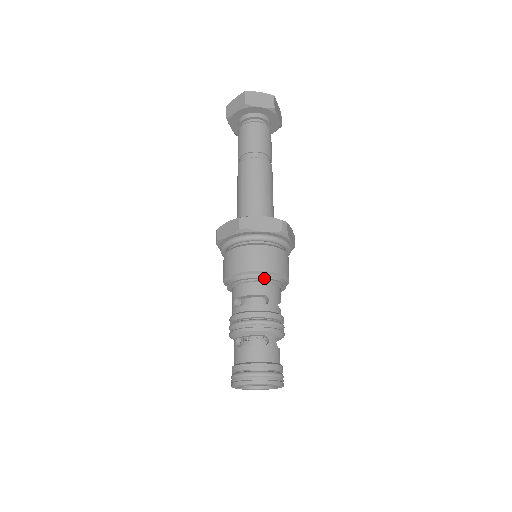
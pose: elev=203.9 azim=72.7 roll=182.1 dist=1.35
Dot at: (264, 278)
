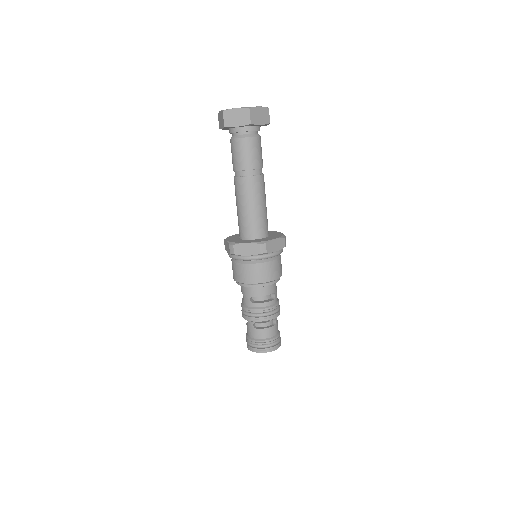
Dot at: occluded
